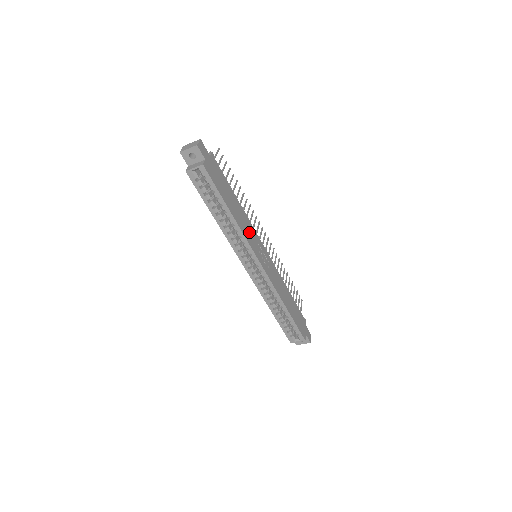
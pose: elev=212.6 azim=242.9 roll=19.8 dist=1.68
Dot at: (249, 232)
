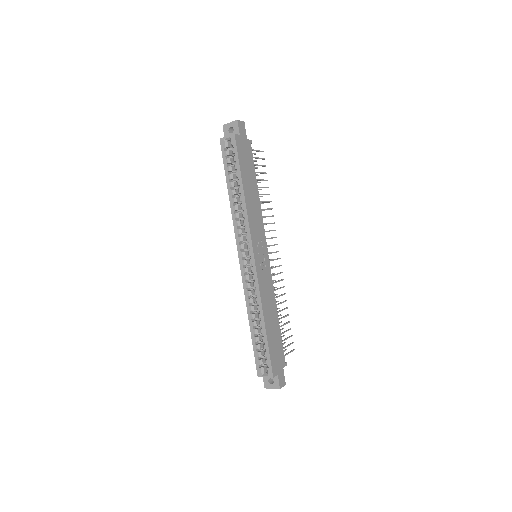
Dot at: (256, 223)
